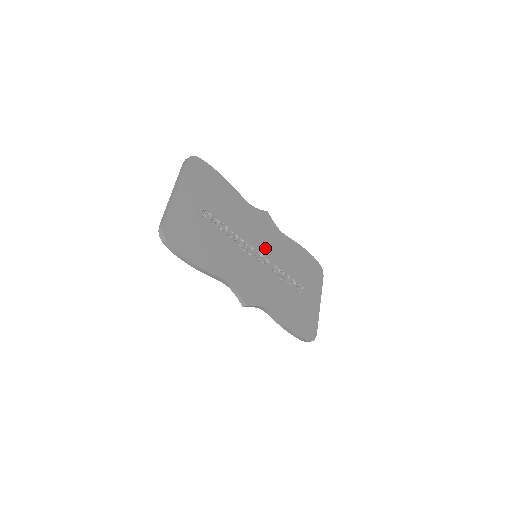
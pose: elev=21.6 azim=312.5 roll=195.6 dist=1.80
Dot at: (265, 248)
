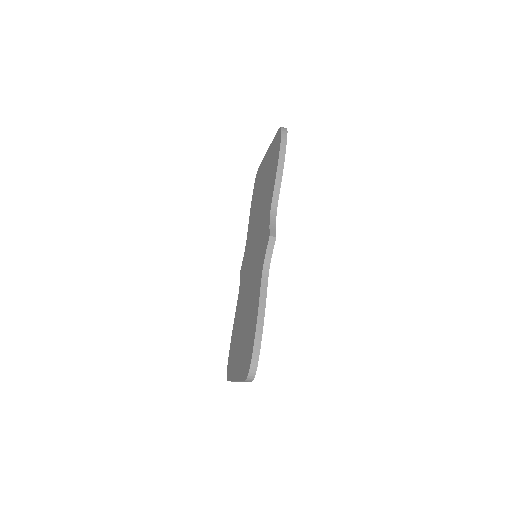
Dot at: occluded
